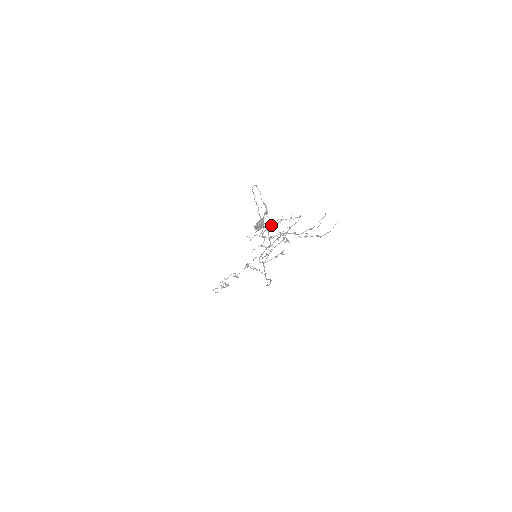
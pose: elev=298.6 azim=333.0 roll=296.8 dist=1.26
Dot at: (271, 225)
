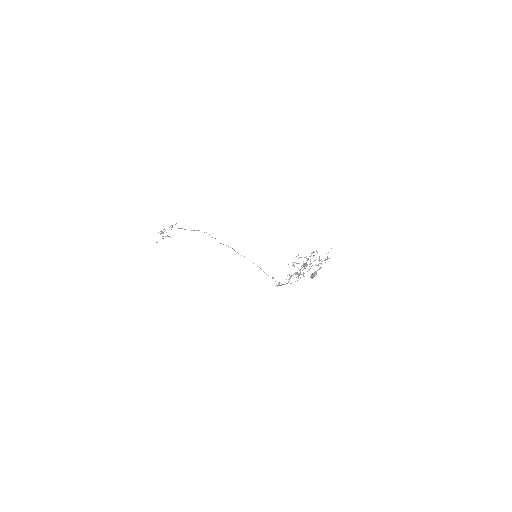
Dot at: occluded
